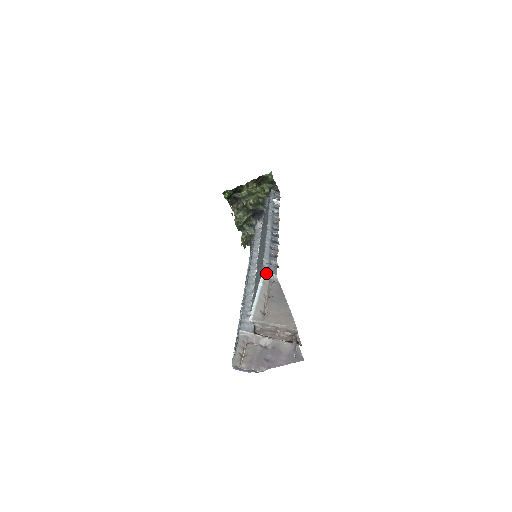
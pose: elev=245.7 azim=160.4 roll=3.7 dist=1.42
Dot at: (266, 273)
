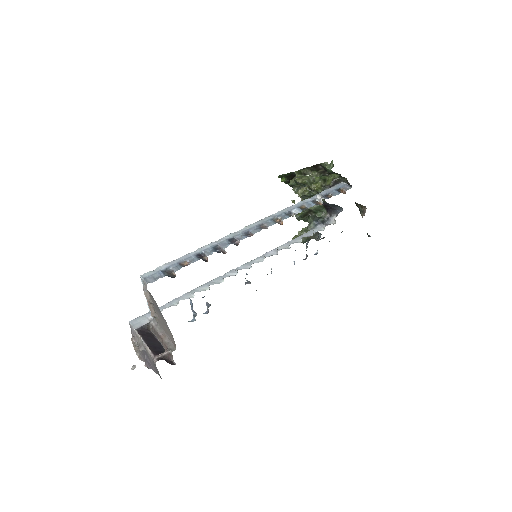
Dot at: (142, 279)
